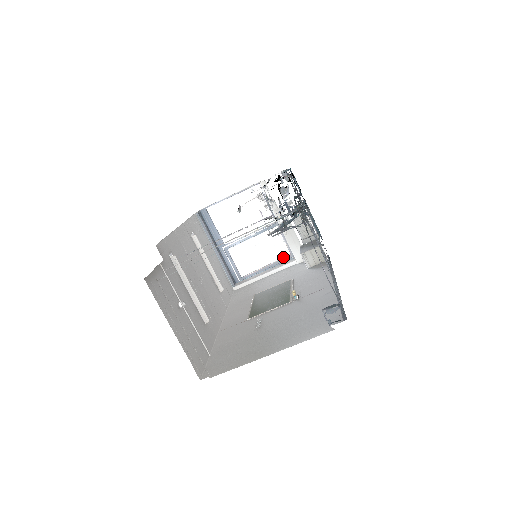
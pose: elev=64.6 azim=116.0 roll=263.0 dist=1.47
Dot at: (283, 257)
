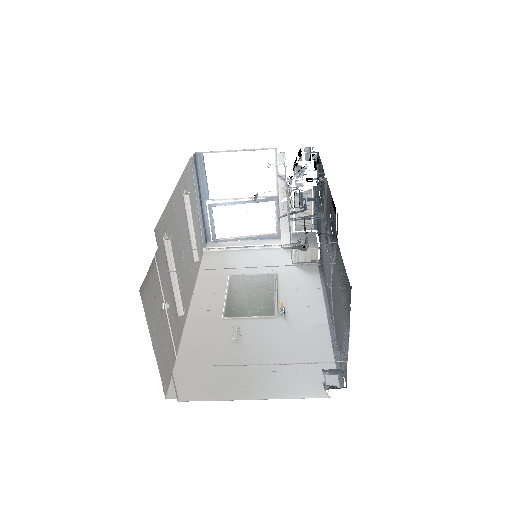
Dot at: (268, 233)
